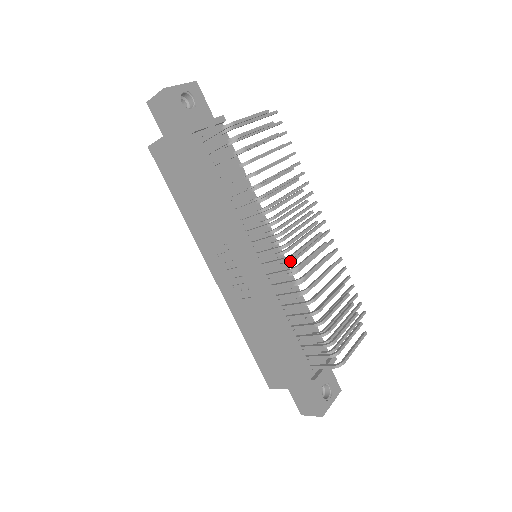
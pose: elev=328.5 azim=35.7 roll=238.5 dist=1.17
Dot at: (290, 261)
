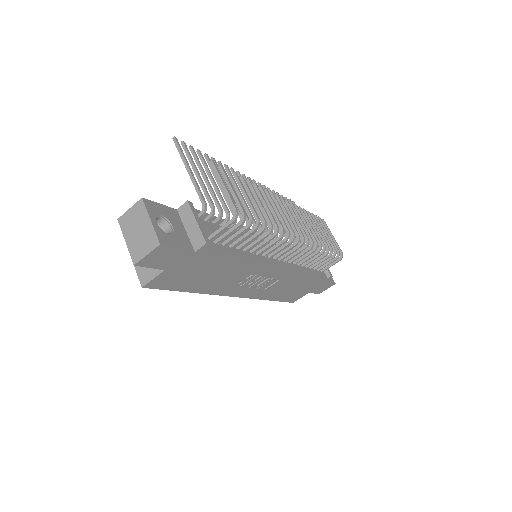
Dot at: occluded
